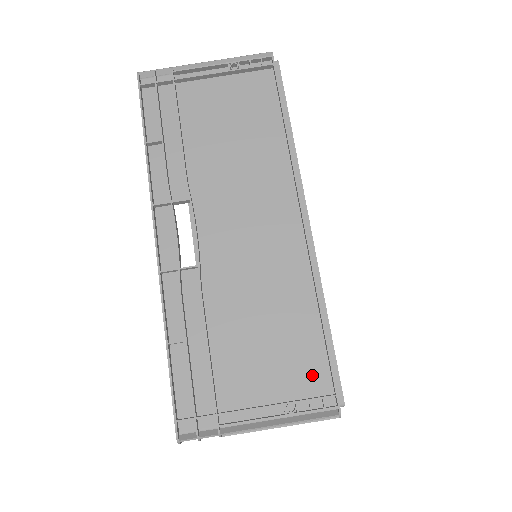
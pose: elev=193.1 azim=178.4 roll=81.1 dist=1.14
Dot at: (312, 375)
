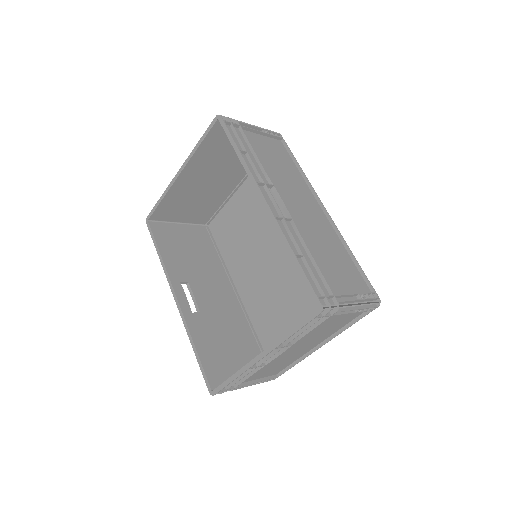
Dot at: (360, 284)
